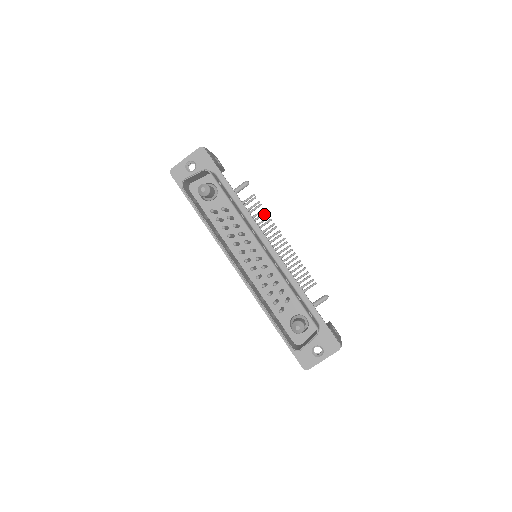
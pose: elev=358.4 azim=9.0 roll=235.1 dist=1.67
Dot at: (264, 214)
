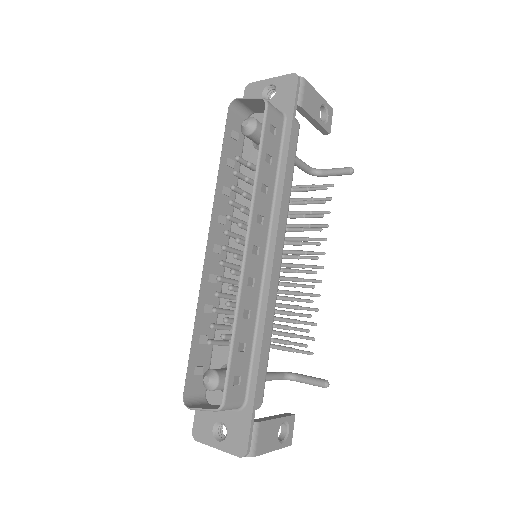
Dot at: (319, 216)
